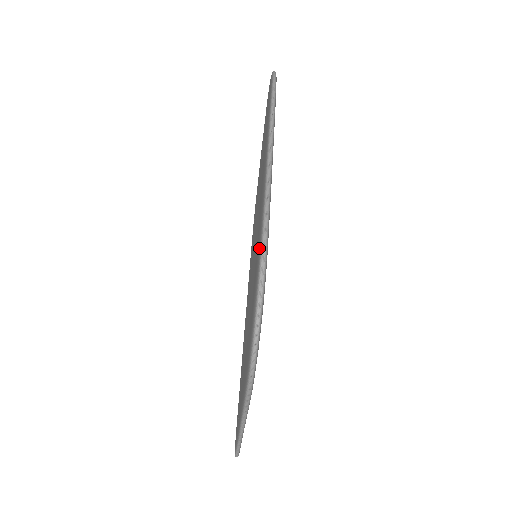
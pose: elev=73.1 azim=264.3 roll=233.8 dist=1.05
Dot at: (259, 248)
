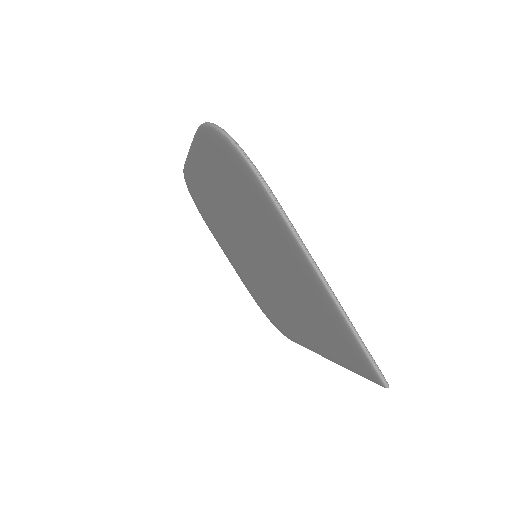
Dot at: (202, 133)
